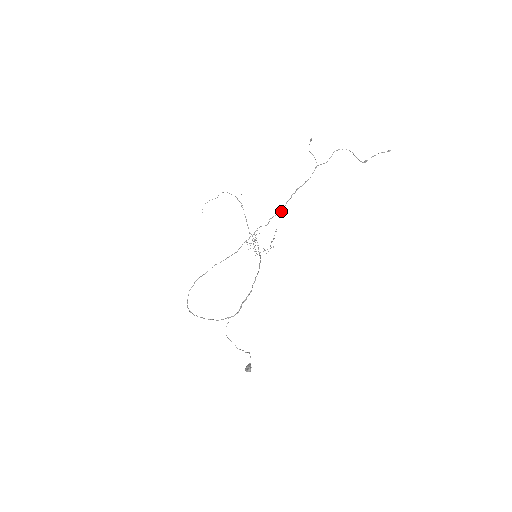
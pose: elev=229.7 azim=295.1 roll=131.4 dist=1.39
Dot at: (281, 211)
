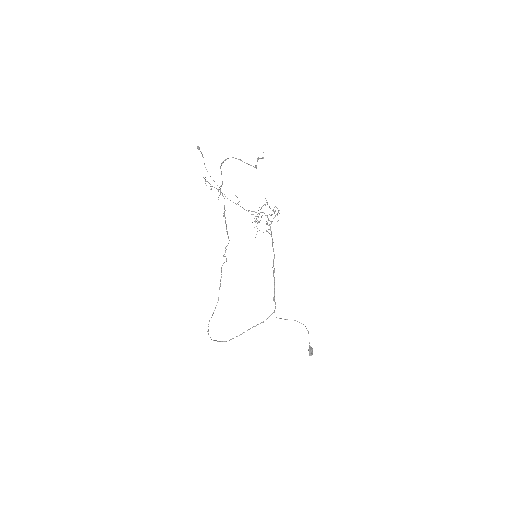
Dot at: occluded
